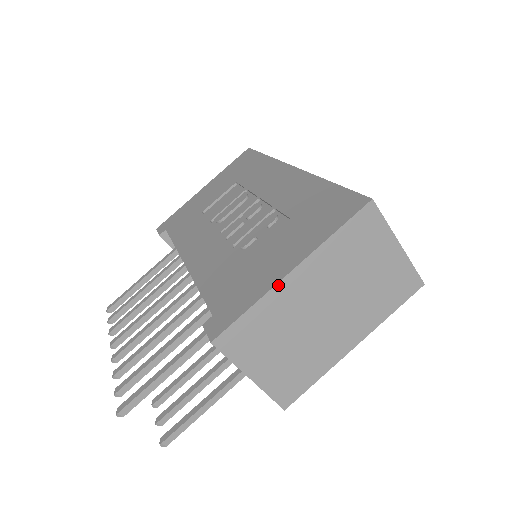
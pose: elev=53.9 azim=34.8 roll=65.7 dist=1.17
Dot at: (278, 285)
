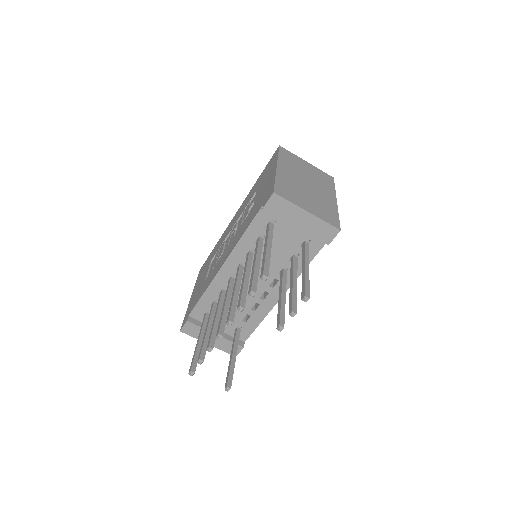
Dot at: (277, 171)
